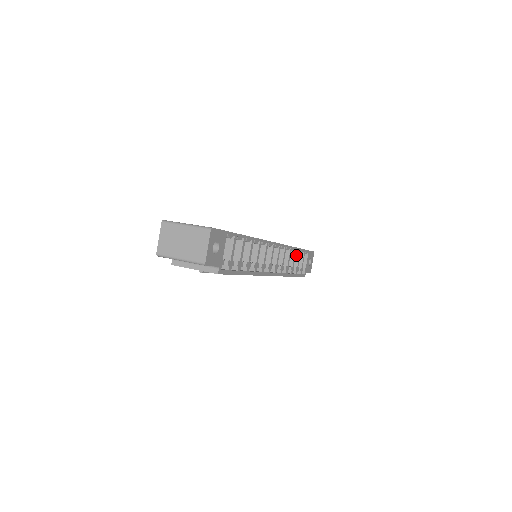
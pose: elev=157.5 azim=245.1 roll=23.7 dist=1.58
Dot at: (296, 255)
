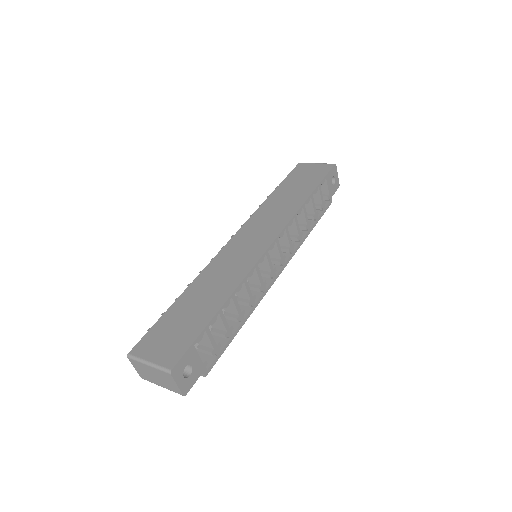
Dot at: (309, 202)
